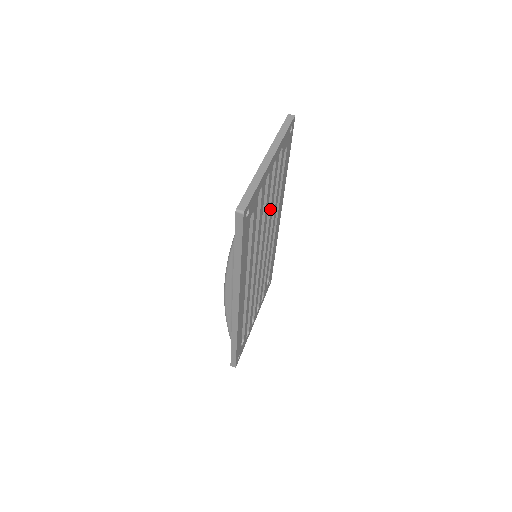
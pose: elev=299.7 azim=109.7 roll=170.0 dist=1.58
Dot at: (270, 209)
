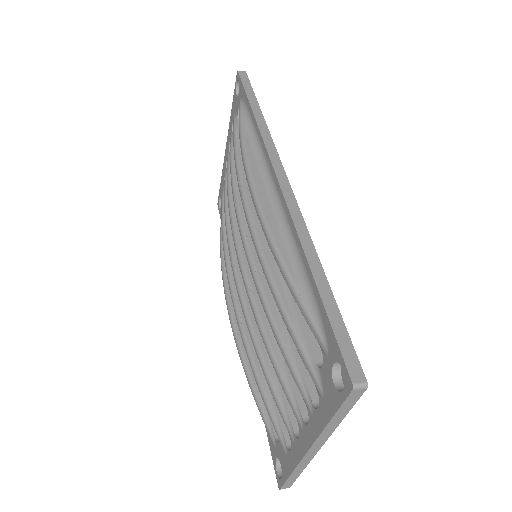
Dot at: occluded
